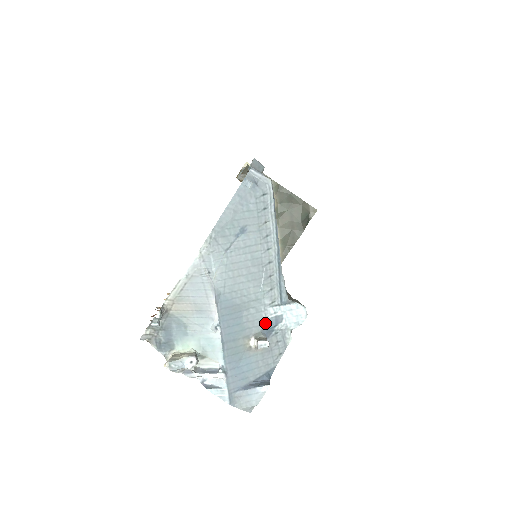
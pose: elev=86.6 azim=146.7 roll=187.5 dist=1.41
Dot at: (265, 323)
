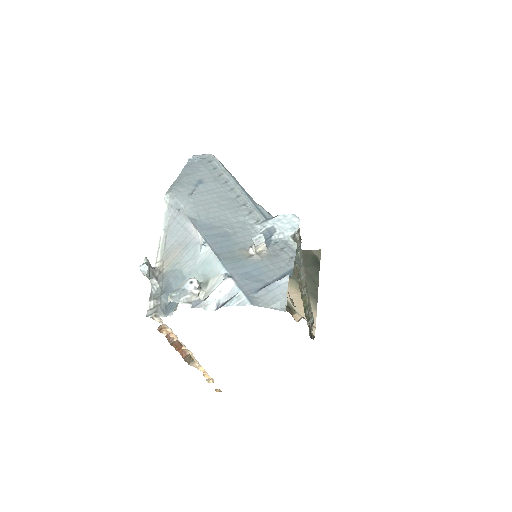
Dot at: occluded
